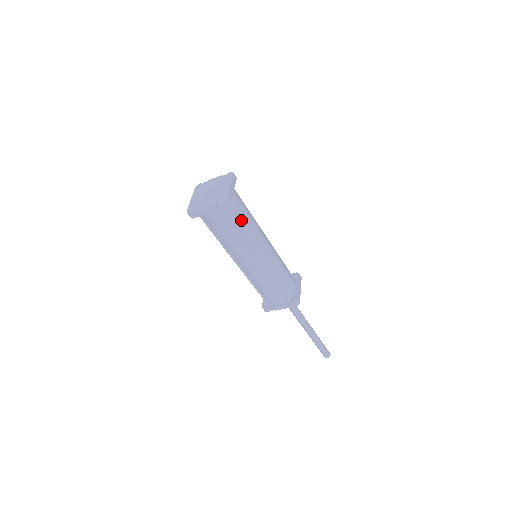
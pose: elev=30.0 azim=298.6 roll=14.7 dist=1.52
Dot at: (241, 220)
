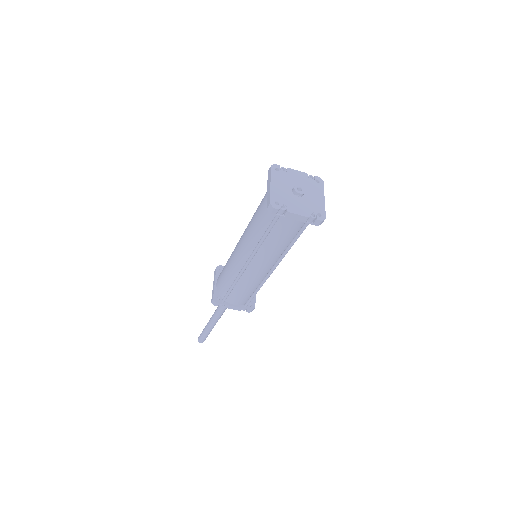
Dot at: occluded
